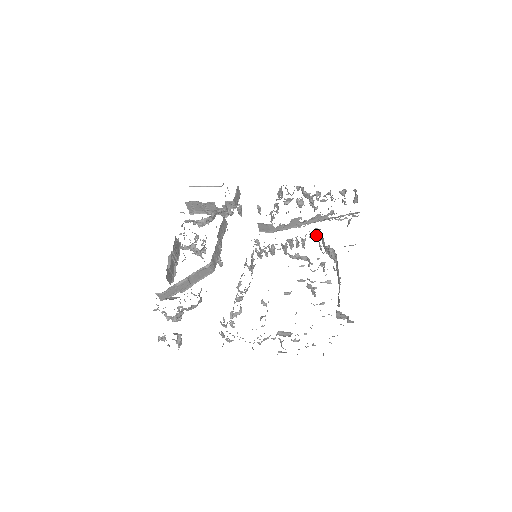
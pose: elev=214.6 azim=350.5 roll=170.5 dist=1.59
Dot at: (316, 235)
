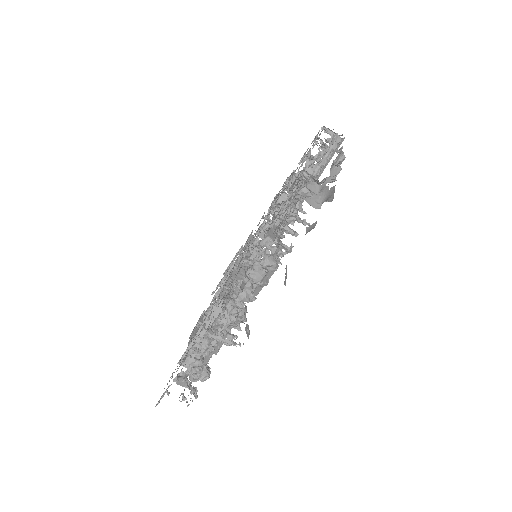
Dot at: (291, 183)
